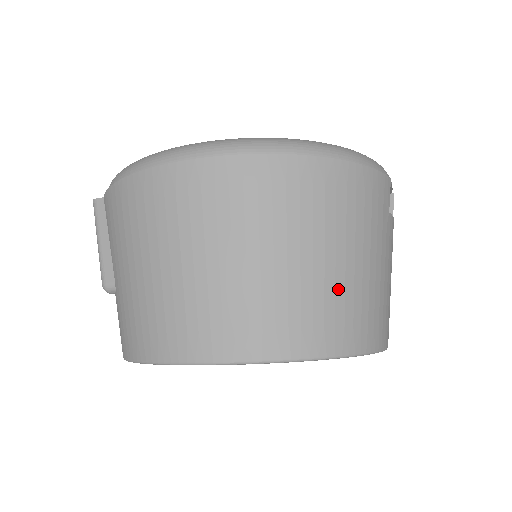
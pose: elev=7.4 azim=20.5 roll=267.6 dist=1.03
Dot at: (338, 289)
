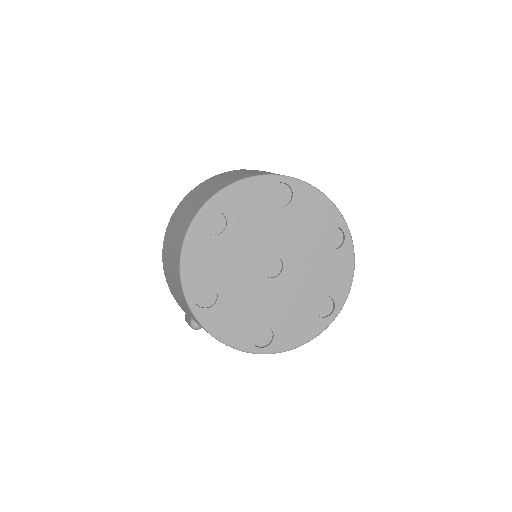
Dot at: occluded
